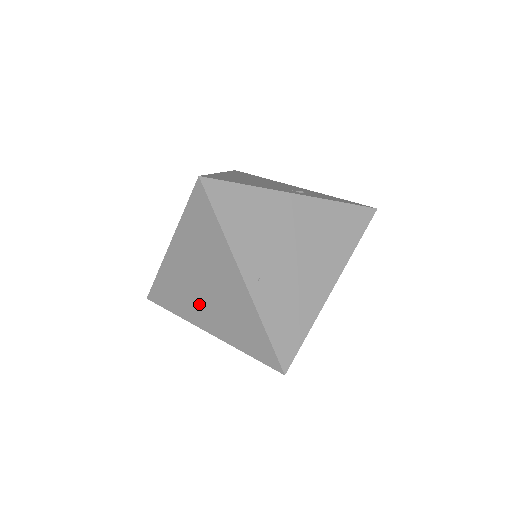
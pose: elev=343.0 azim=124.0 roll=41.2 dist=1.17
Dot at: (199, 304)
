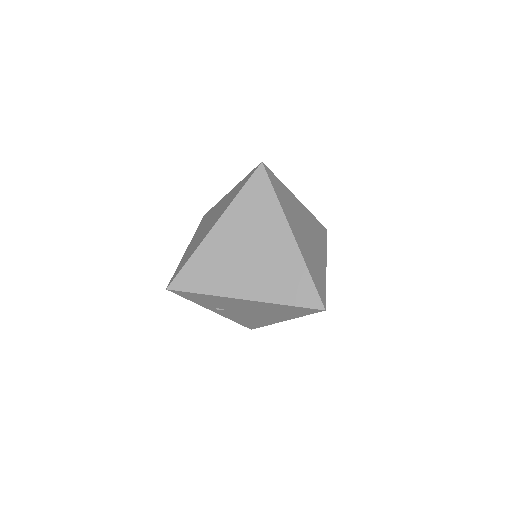
Dot at: (240, 273)
